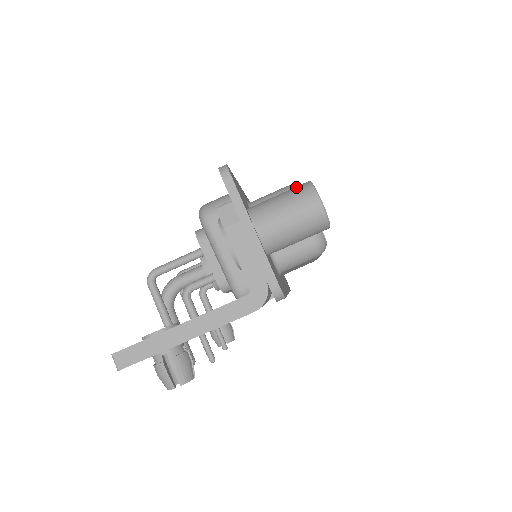
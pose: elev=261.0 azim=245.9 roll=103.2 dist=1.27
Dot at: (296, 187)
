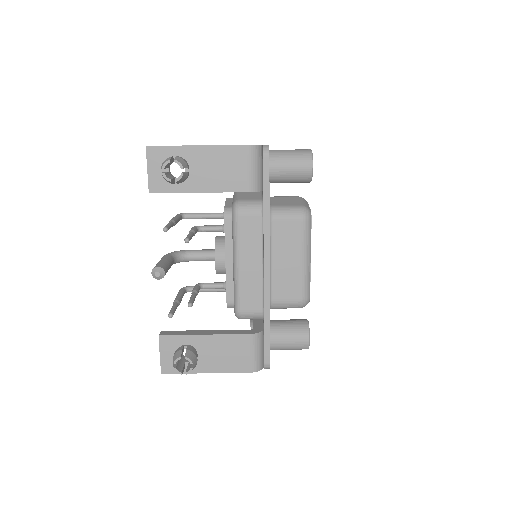
Dot at: occluded
